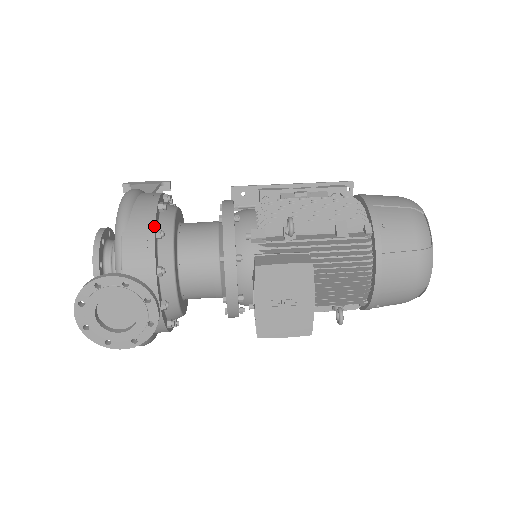
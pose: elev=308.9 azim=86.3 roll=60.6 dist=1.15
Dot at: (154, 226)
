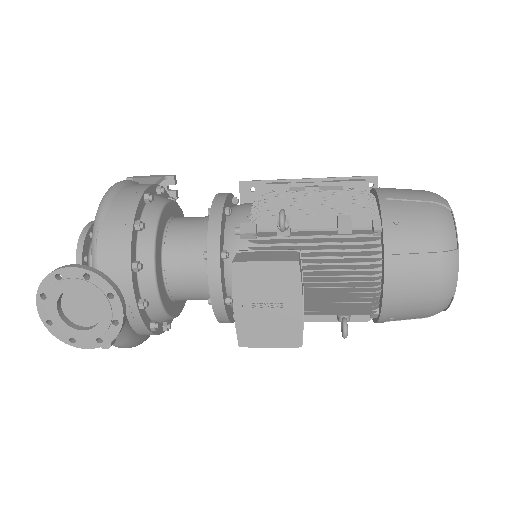
Dot at: (133, 217)
